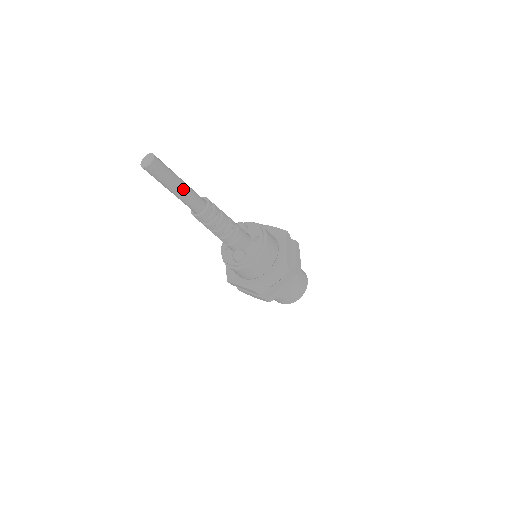
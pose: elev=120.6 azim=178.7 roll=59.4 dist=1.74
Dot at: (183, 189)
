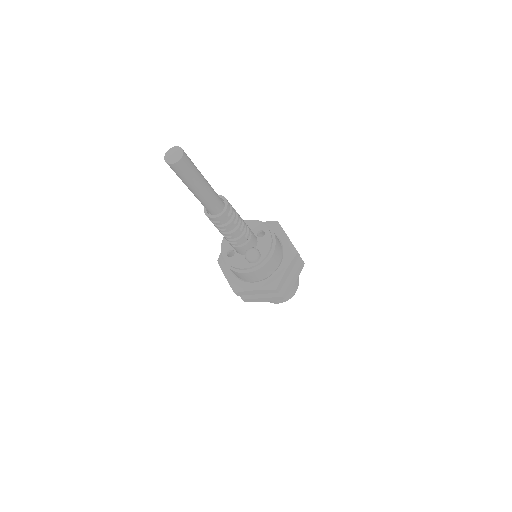
Dot at: (207, 185)
